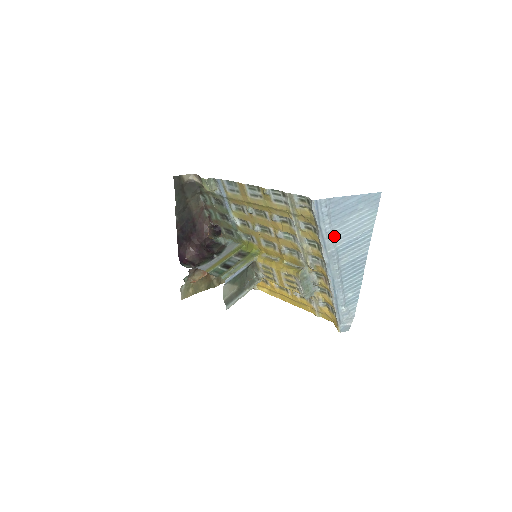
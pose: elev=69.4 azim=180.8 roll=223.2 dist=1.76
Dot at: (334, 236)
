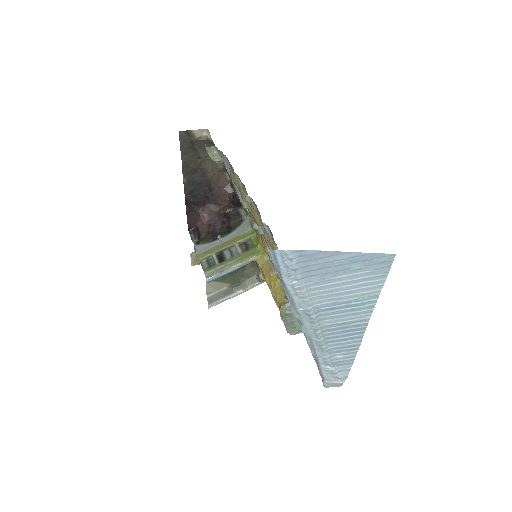
Dot at: (310, 293)
